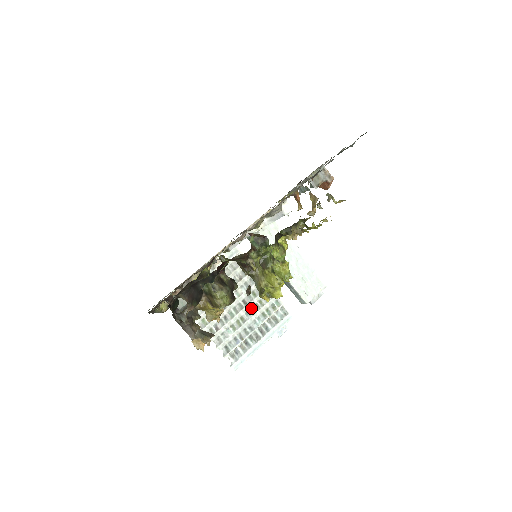
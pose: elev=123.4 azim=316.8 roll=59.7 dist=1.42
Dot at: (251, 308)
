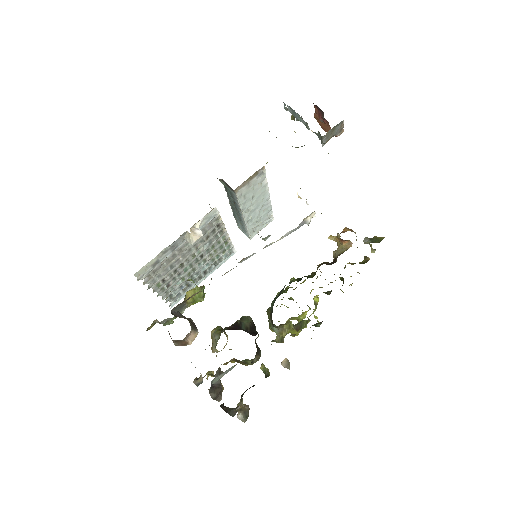
Dot at: (205, 259)
